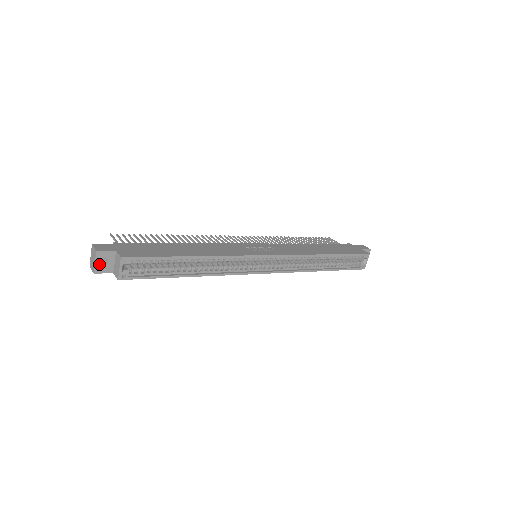
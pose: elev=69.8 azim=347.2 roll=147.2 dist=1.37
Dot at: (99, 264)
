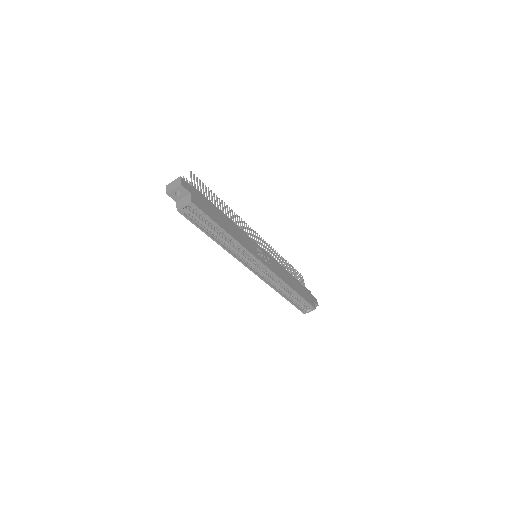
Dot at: (175, 192)
